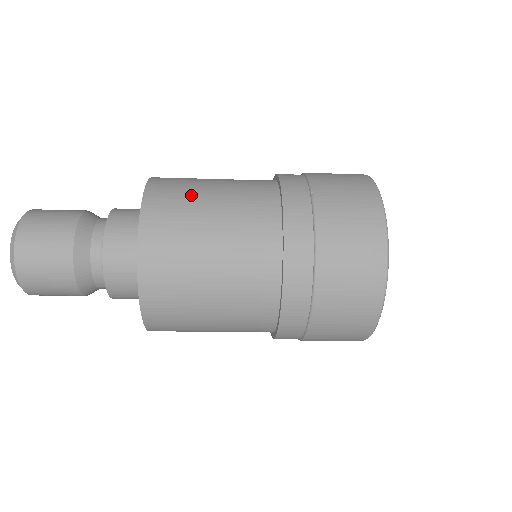
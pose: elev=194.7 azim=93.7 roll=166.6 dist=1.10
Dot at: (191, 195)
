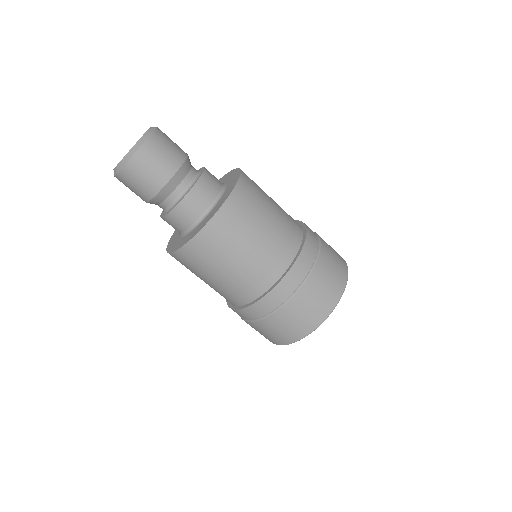
Dot at: occluded
